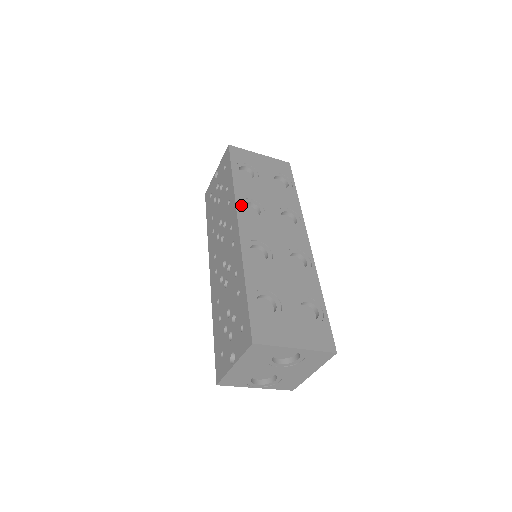
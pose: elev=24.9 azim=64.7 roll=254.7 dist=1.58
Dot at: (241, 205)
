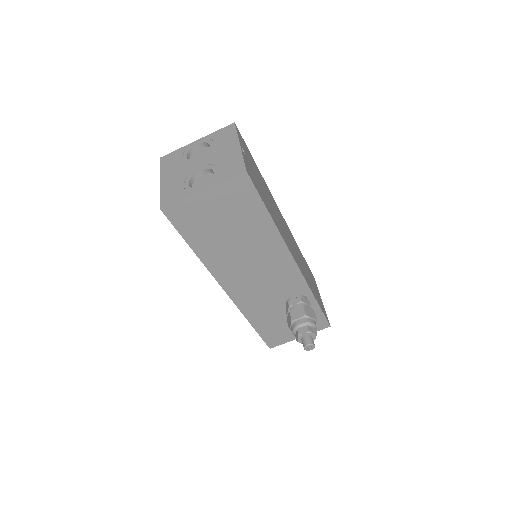
Dot at: occluded
